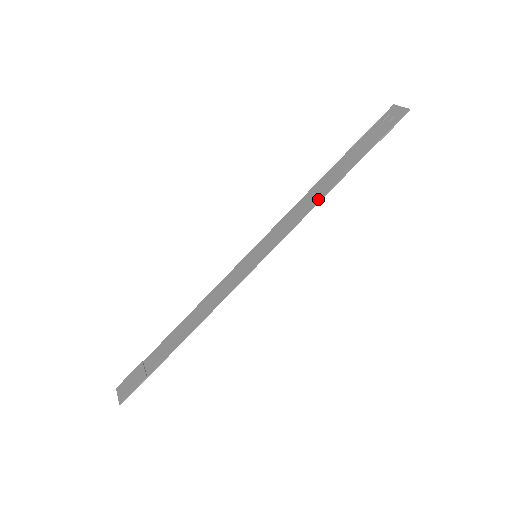
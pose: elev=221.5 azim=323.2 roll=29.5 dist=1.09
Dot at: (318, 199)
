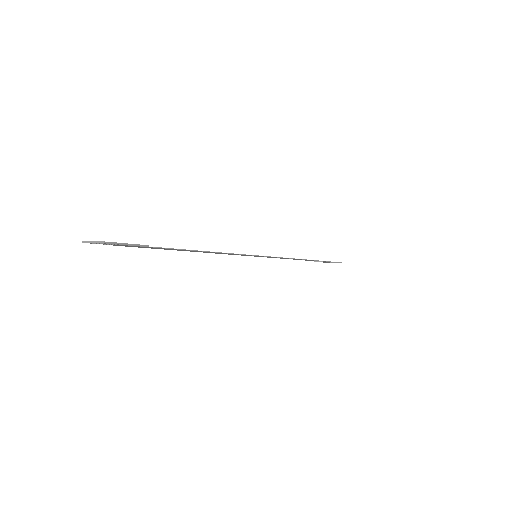
Dot at: (300, 259)
